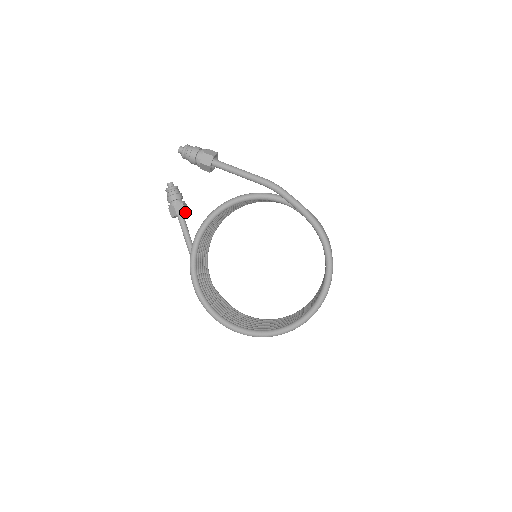
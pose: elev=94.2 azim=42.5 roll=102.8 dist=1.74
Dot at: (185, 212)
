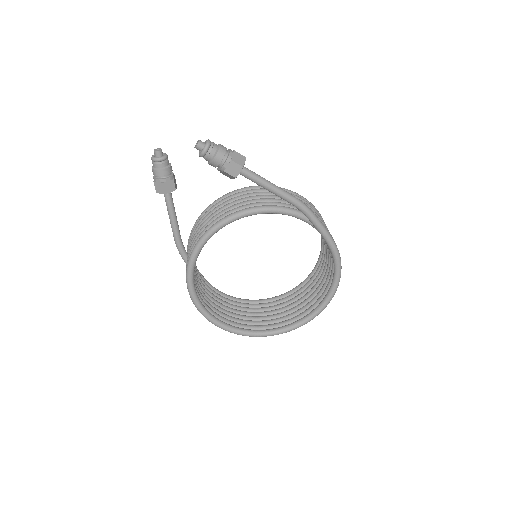
Dot at: occluded
